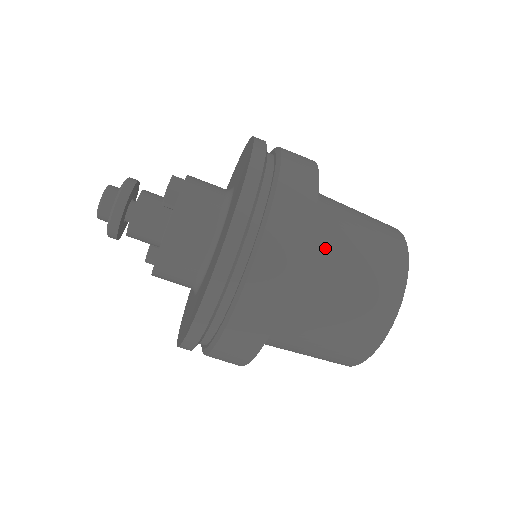
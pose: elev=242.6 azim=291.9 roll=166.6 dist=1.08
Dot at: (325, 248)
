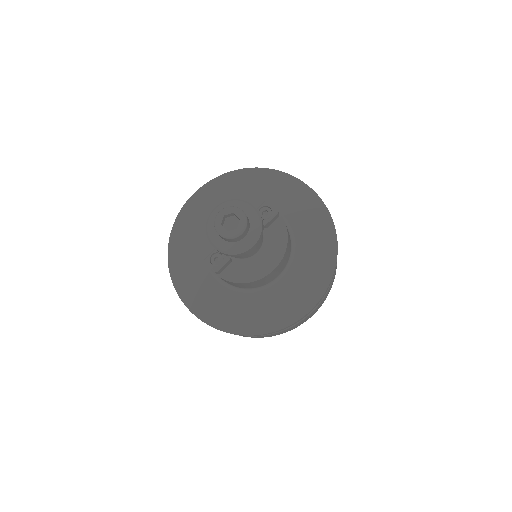
Dot at: occluded
